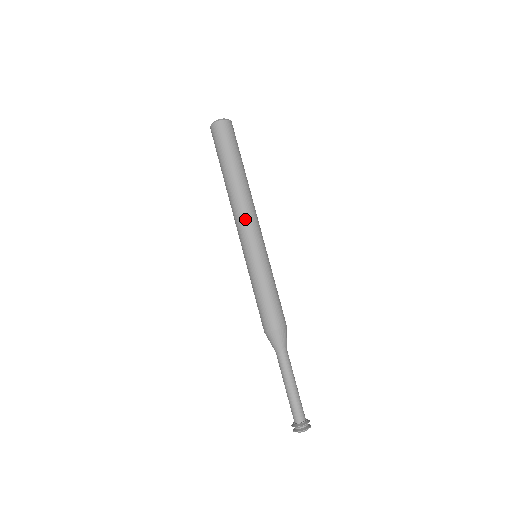
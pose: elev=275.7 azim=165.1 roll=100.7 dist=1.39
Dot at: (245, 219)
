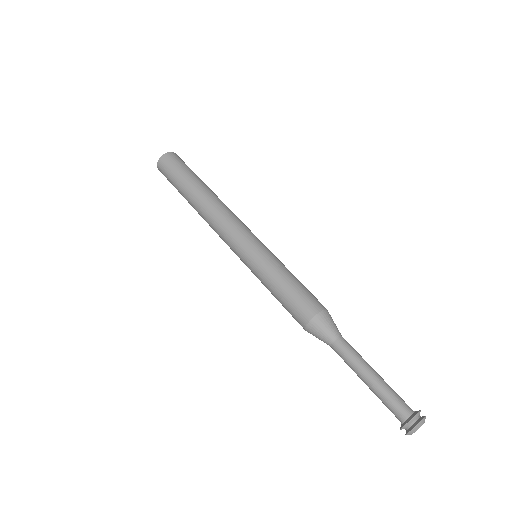
Dot at: (228, 221)
